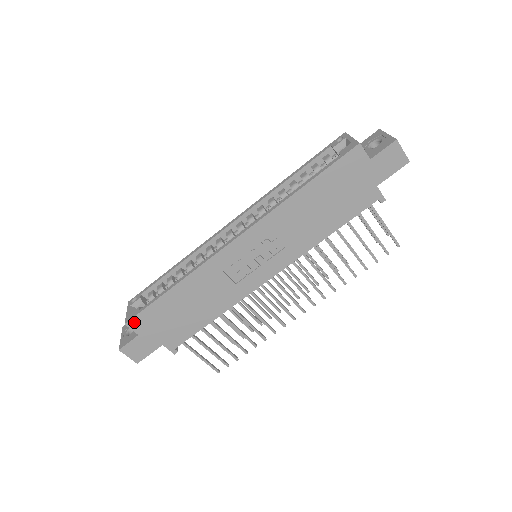
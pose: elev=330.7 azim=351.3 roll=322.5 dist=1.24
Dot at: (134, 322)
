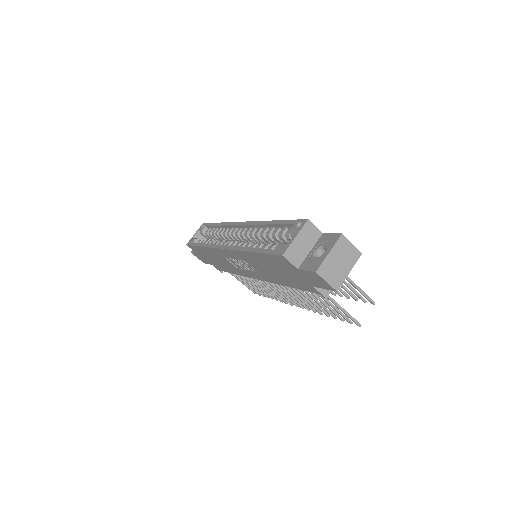
Dot at: (190, 247)
